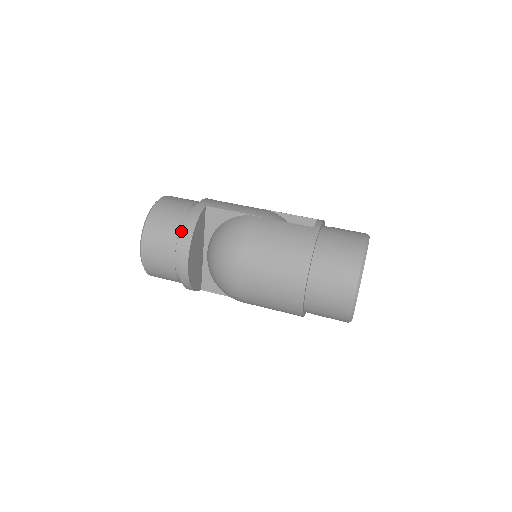
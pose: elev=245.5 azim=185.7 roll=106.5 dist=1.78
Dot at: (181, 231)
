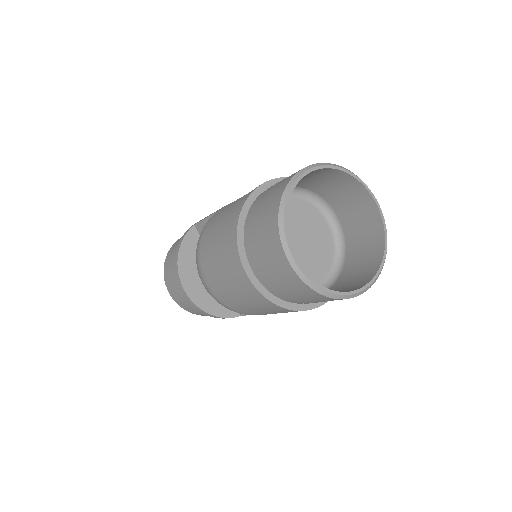
Dot at: occluded
